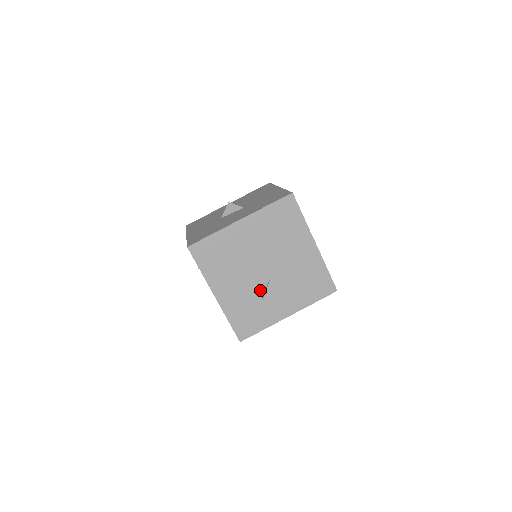
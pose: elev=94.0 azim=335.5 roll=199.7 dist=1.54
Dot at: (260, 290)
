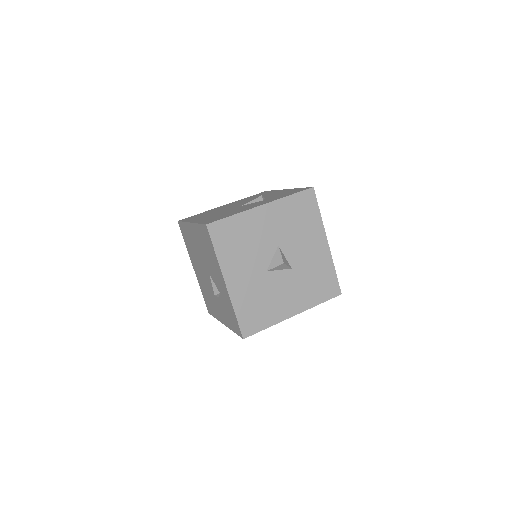
Dot at: occluded
